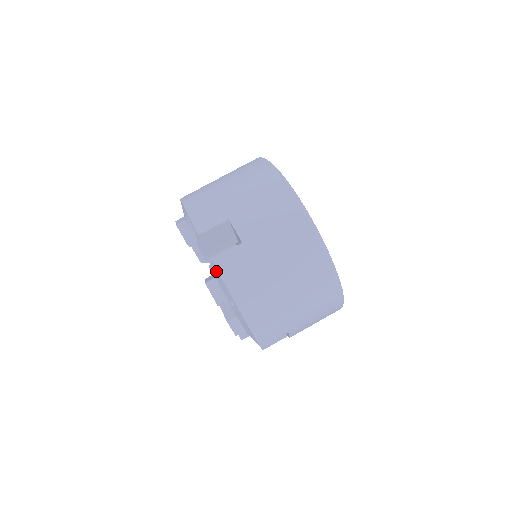
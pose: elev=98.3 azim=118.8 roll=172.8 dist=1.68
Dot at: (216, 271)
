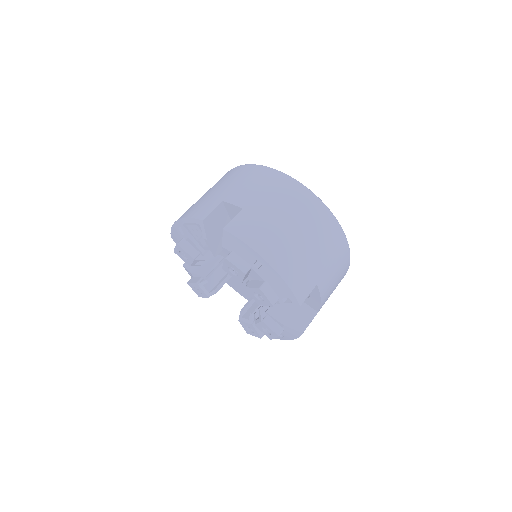
Dot at: (231, 238)
